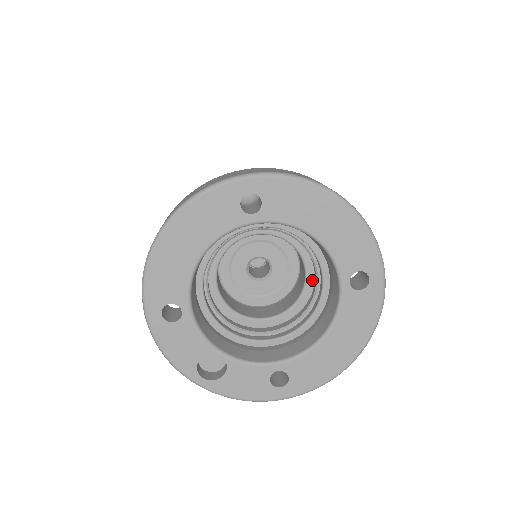
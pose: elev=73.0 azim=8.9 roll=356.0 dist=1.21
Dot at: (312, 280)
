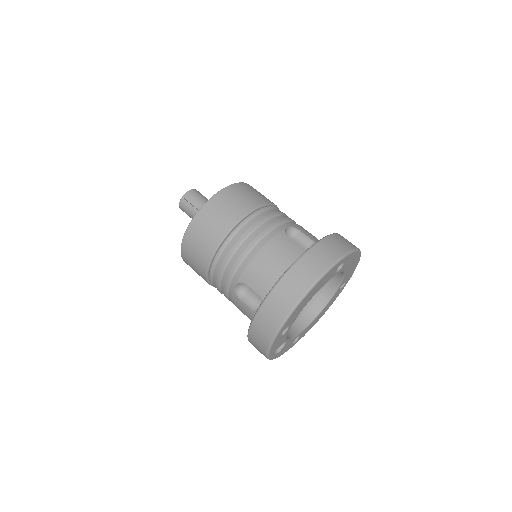
Dot at: occluded
